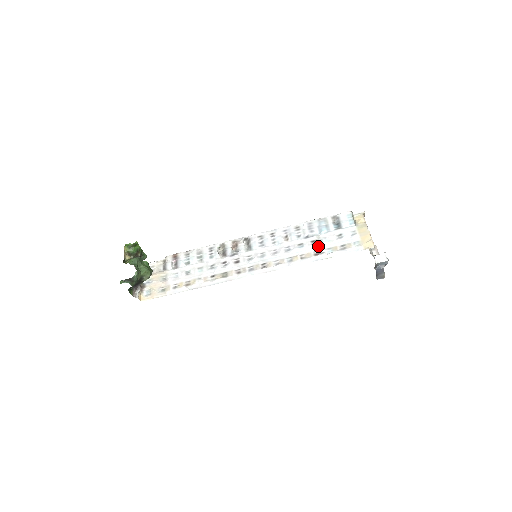
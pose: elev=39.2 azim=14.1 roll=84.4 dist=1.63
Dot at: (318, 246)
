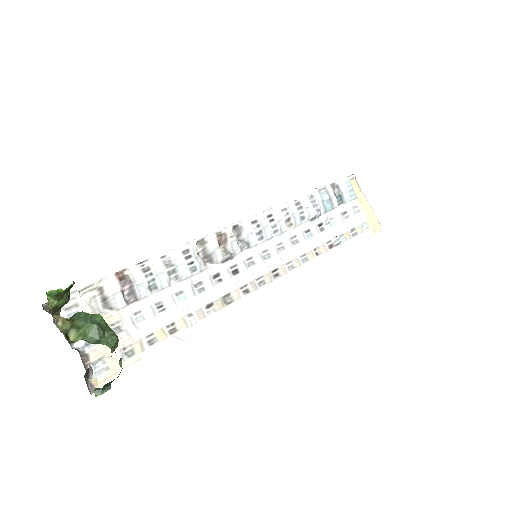
Dot at: (329, 233)
